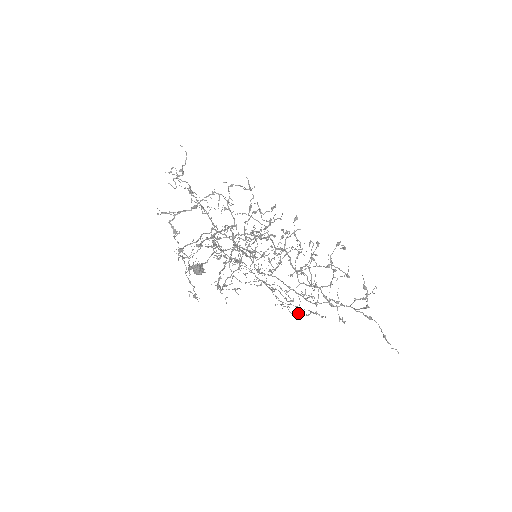
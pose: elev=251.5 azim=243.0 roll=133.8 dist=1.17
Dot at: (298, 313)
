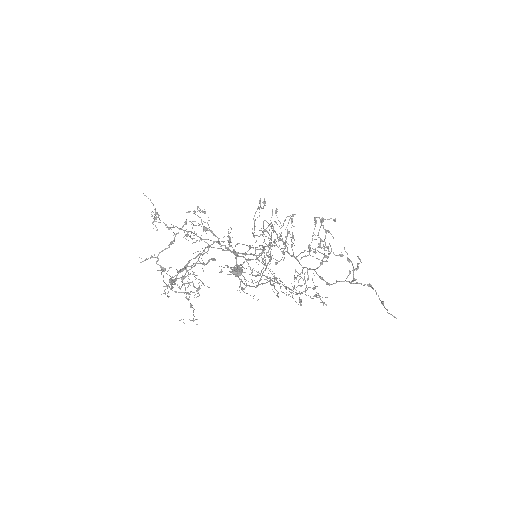
Dot at: occluded
